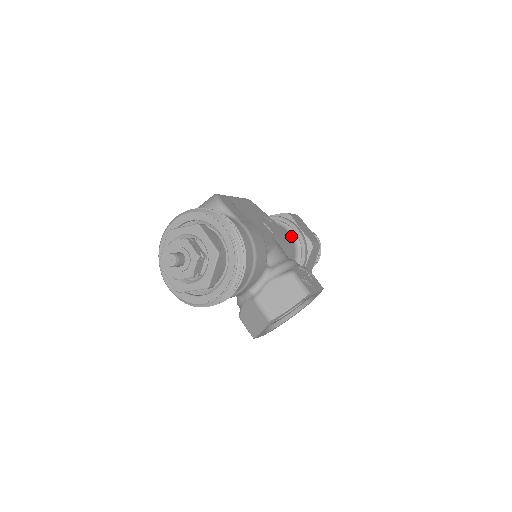
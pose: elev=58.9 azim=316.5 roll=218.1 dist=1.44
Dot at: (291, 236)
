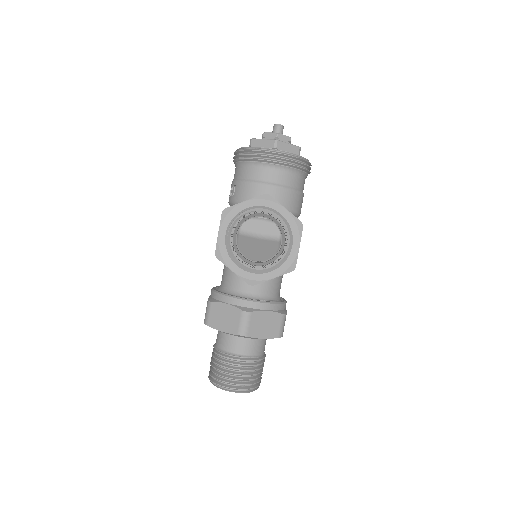
Dot at: occluded
